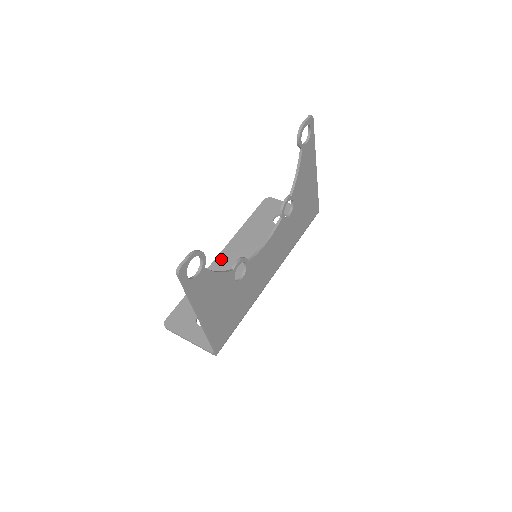
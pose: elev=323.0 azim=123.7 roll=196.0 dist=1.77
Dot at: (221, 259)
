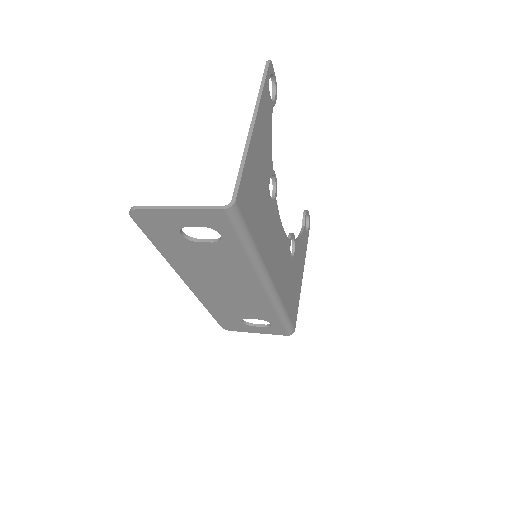
Dot at: occluded
